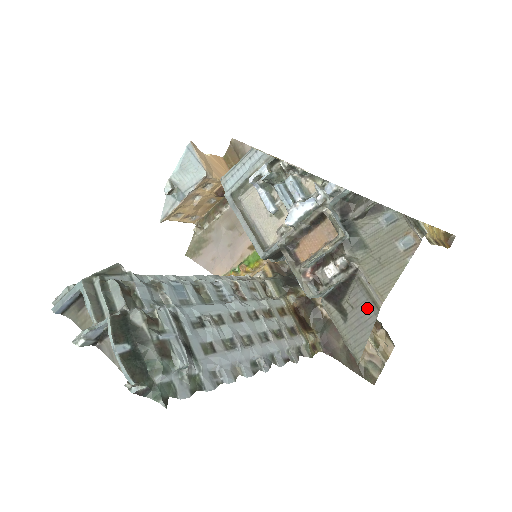
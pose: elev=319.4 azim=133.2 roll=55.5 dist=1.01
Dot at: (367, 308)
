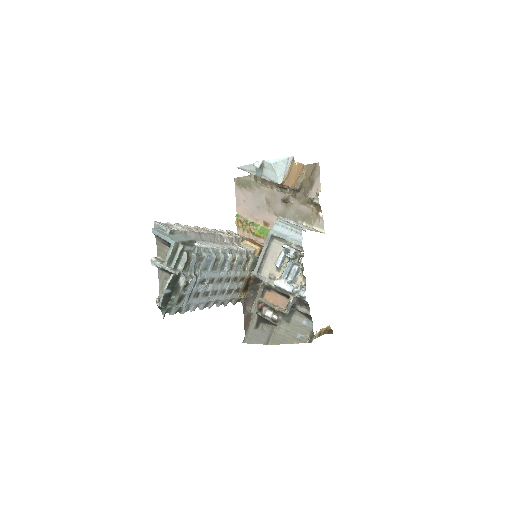
Dot at: (265, 338)
